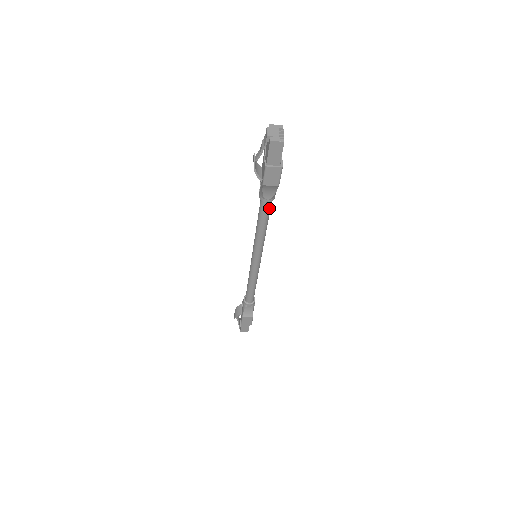
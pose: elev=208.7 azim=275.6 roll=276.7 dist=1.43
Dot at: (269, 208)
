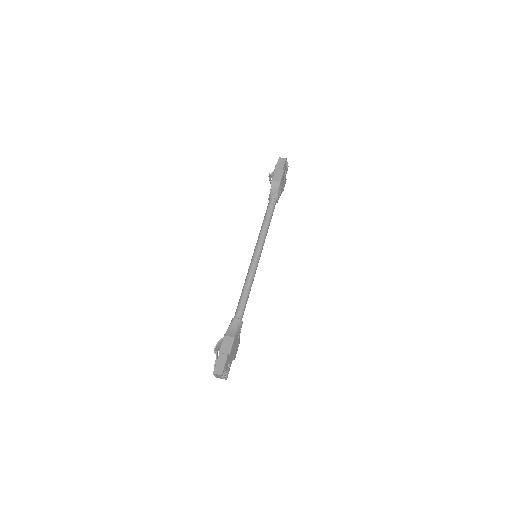
Dot at: (243, 313)
